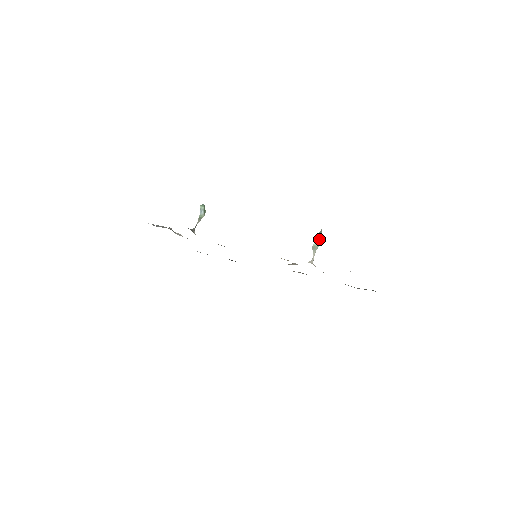
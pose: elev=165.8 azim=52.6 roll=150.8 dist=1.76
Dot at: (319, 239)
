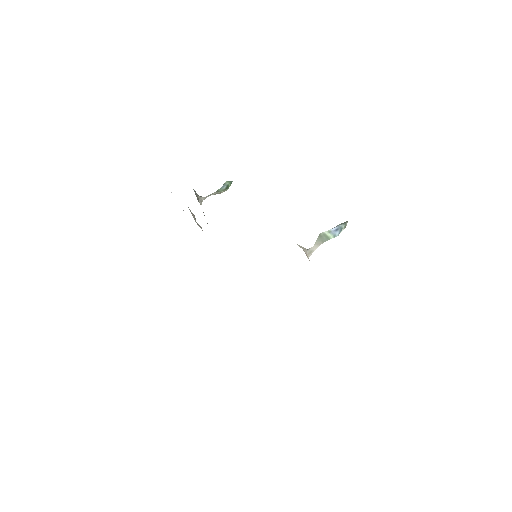
Dot at: (336, 230)
